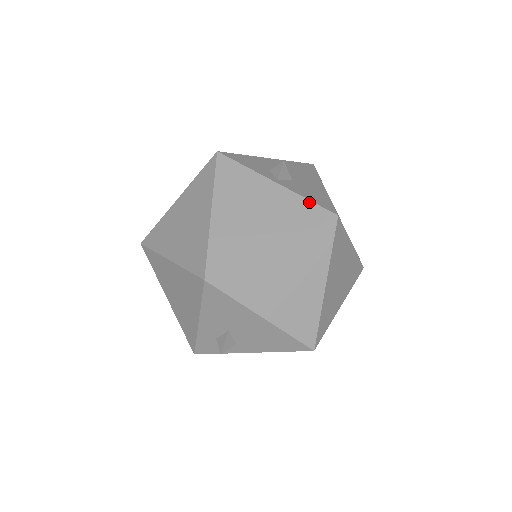
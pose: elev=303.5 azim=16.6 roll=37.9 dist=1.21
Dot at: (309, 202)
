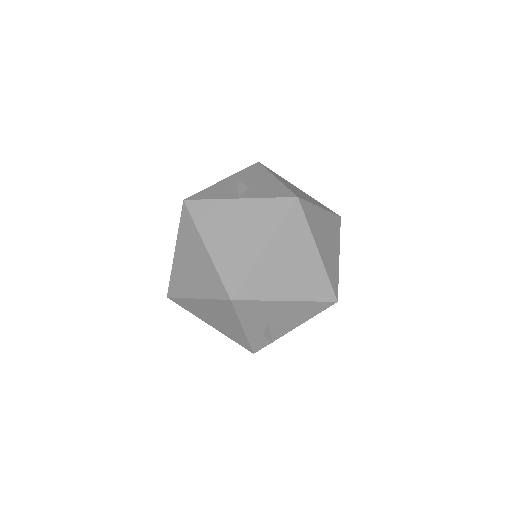
Dot at: (271, 199)
